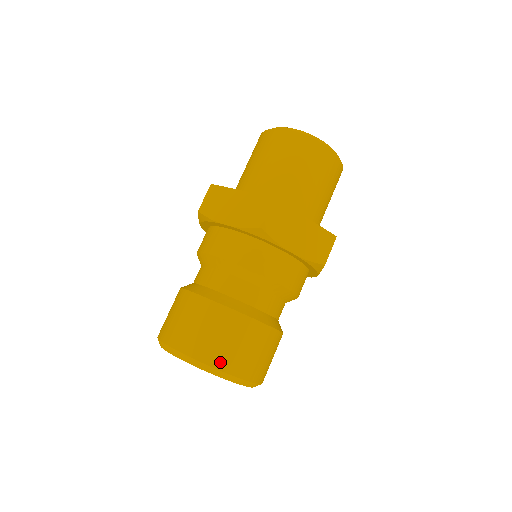
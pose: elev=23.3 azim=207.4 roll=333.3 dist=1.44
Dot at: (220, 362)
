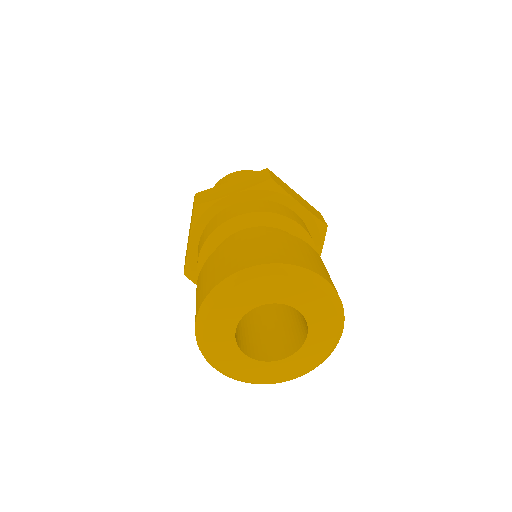
Dot at: (225, 274)
